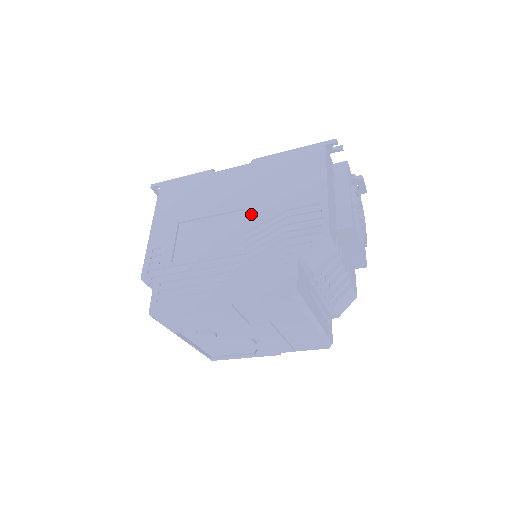
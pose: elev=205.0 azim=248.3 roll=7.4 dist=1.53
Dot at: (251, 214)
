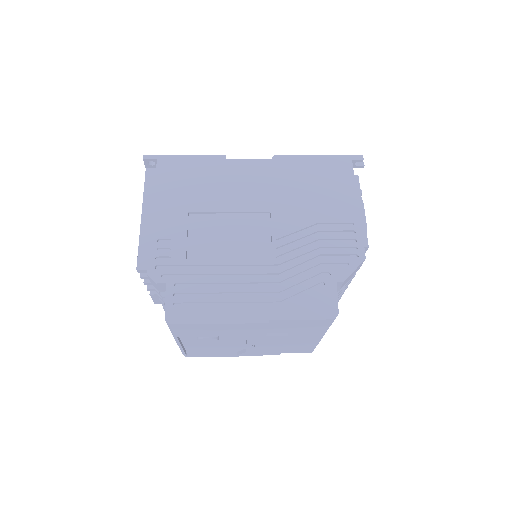
Dot at: (279, 220)
